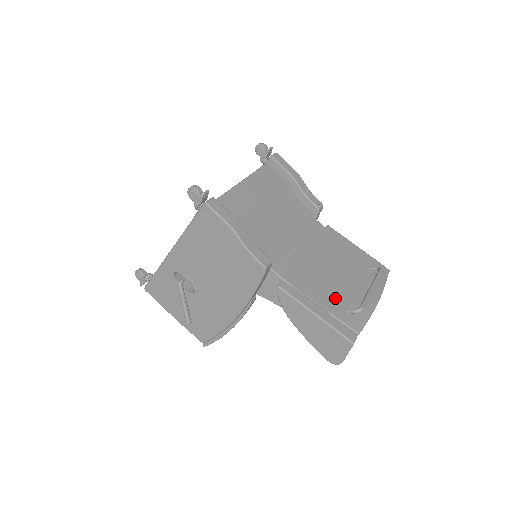
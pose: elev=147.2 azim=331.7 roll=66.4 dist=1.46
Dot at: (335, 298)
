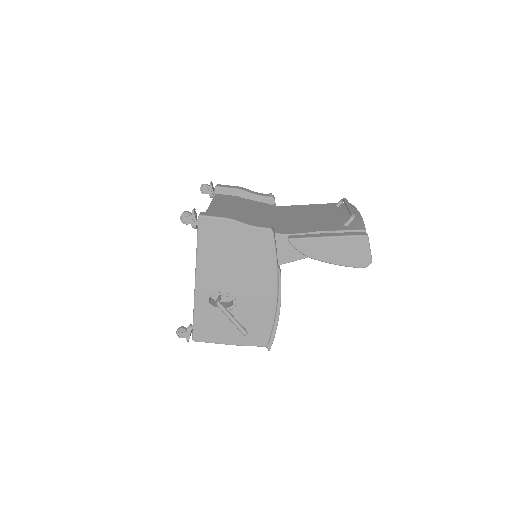
Dot at: (331, 225)
